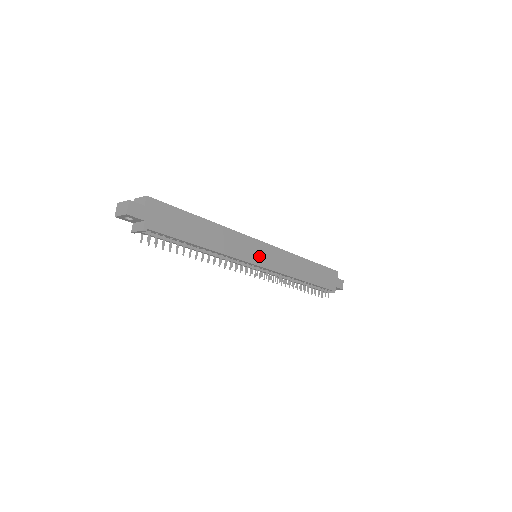
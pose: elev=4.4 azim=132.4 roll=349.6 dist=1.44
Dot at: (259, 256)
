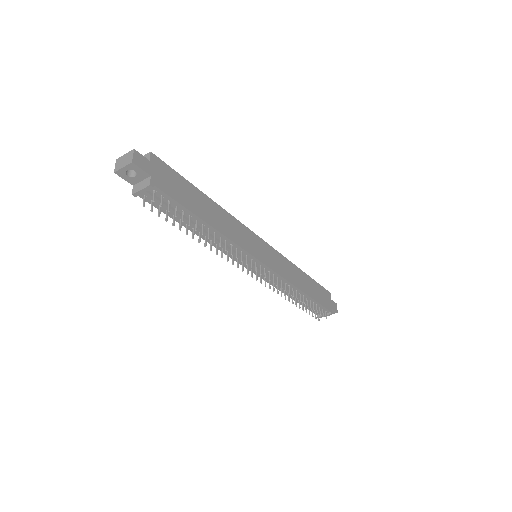
Dot at: (261, 253)
